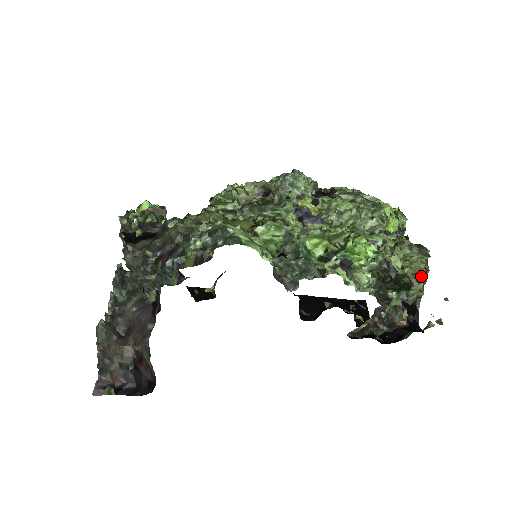
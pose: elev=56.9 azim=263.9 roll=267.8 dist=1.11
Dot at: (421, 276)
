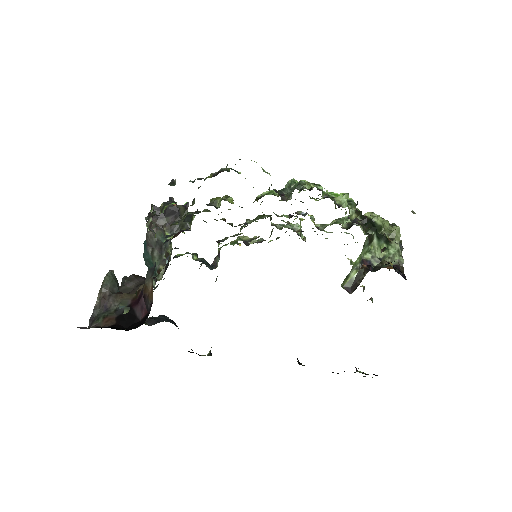
Dot at: (395, 237)
